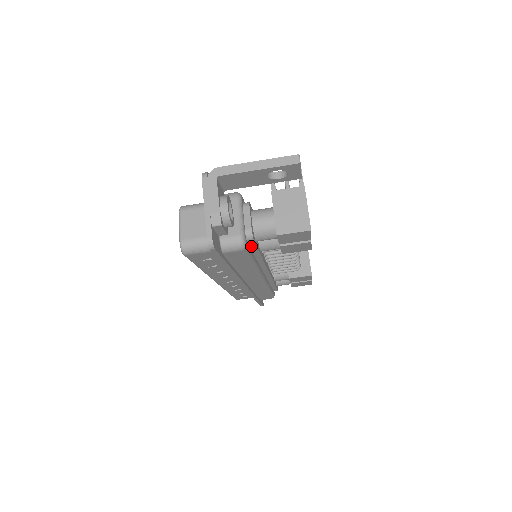
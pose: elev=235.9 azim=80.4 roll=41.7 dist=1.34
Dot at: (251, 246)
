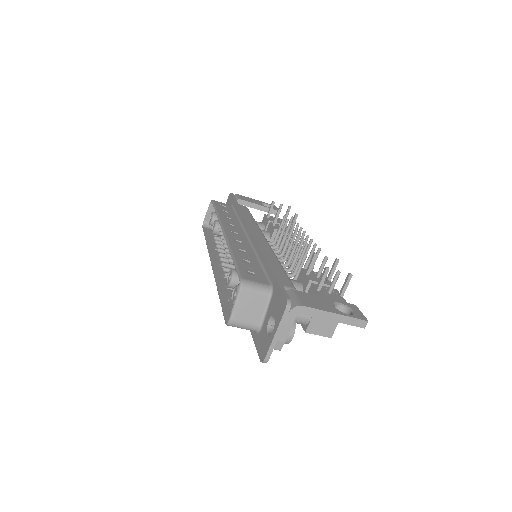
Dot at: occluded
